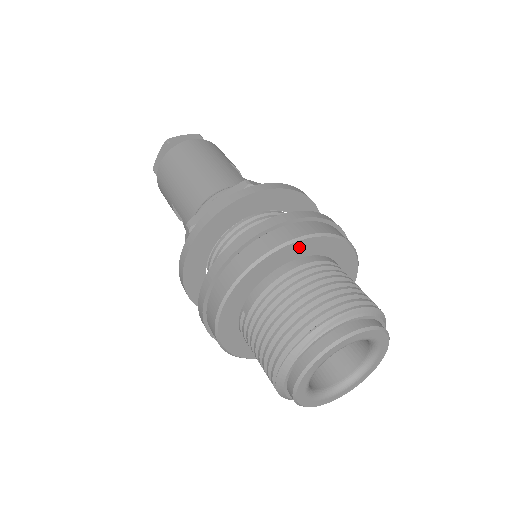
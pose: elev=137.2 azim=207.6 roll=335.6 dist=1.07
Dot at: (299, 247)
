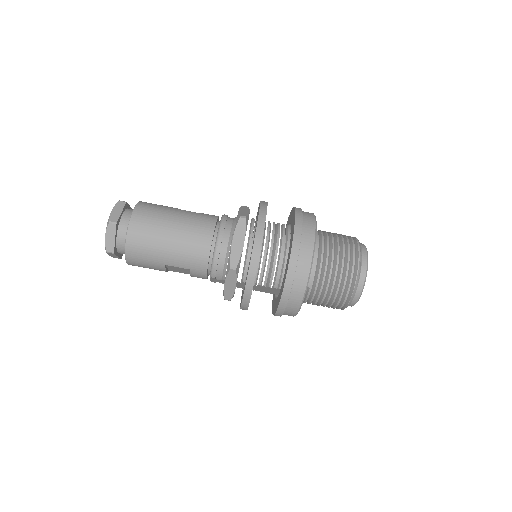
Dot at: occluded
